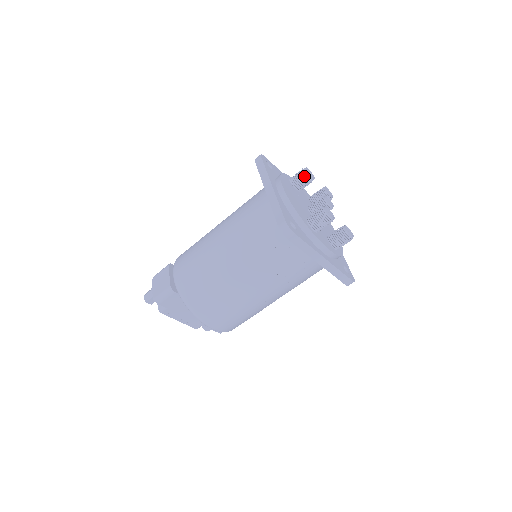
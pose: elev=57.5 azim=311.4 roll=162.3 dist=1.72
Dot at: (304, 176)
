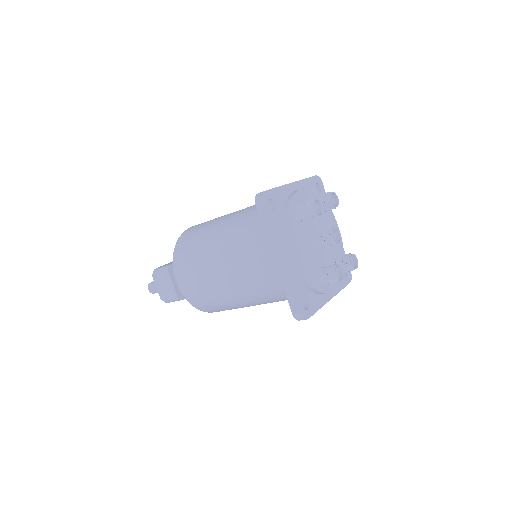
Dot at: (312, 215)
